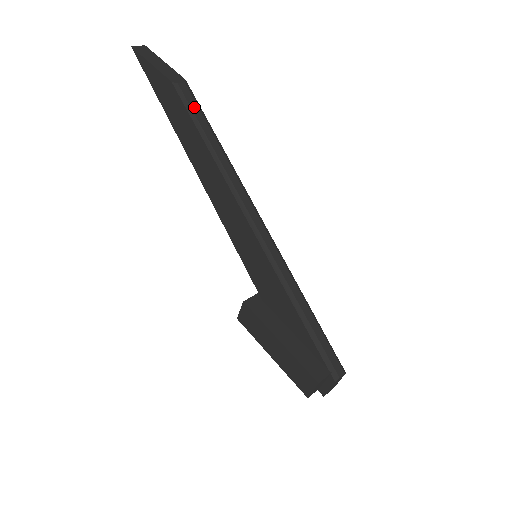
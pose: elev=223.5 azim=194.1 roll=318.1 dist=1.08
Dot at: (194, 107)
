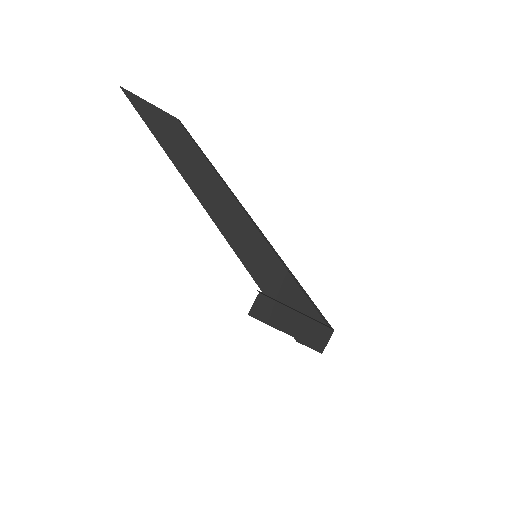
Dot at: (194, 141)
